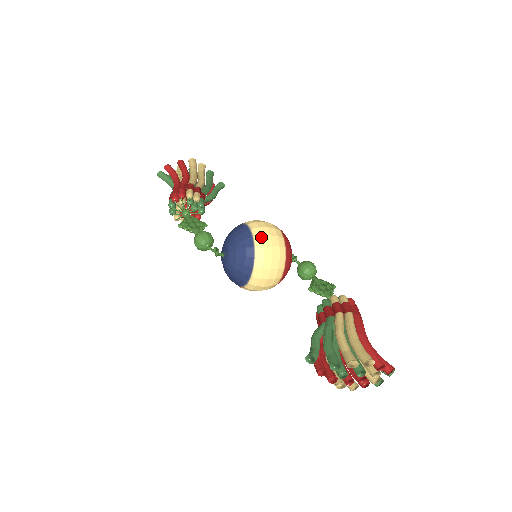
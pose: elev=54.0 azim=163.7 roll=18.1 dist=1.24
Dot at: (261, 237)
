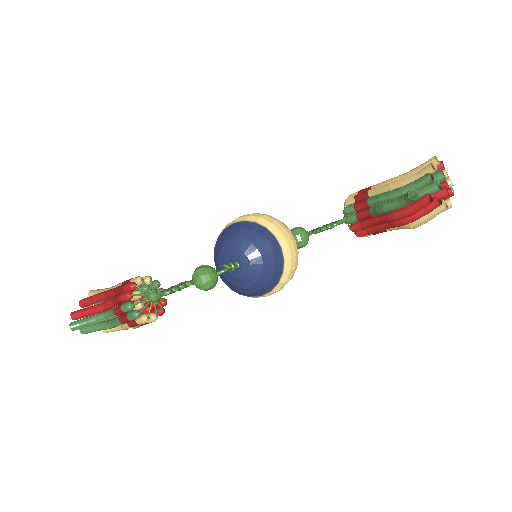
Dot at: (250, 216)
